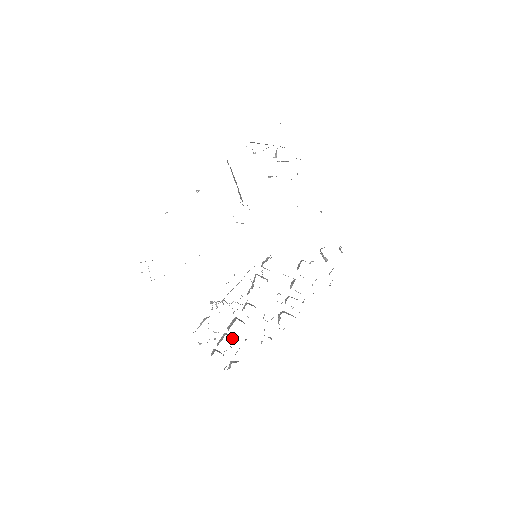
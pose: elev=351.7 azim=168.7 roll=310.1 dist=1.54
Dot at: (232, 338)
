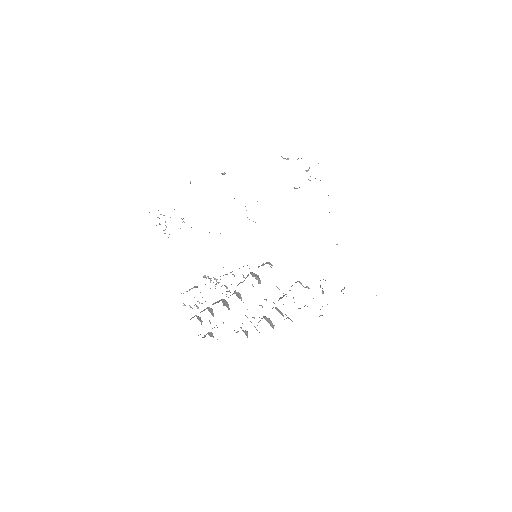
Dot at: (212, 315)
